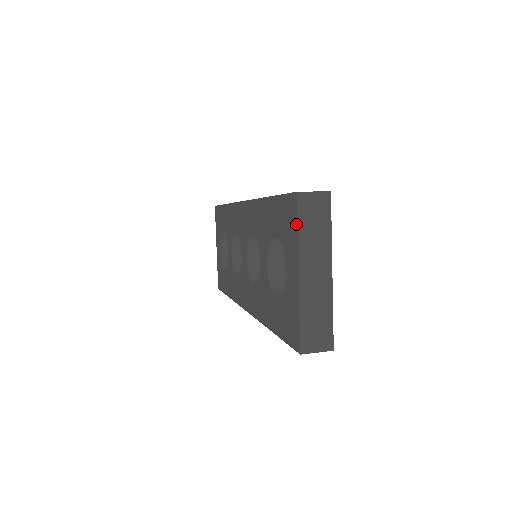
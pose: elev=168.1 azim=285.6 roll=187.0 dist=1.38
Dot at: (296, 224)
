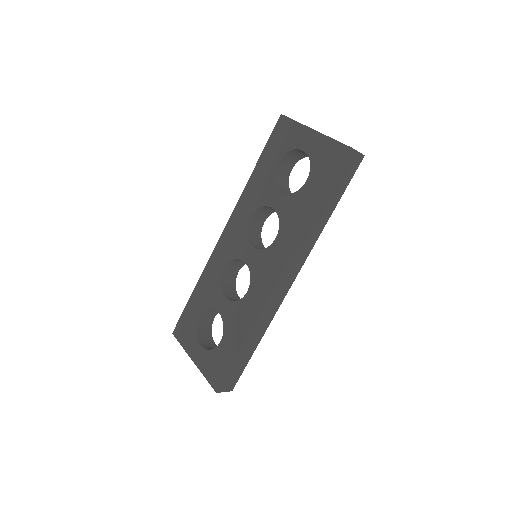
Dot at: (292, 121)
